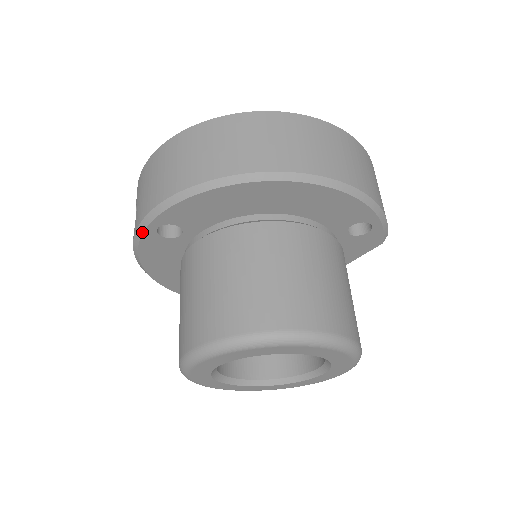
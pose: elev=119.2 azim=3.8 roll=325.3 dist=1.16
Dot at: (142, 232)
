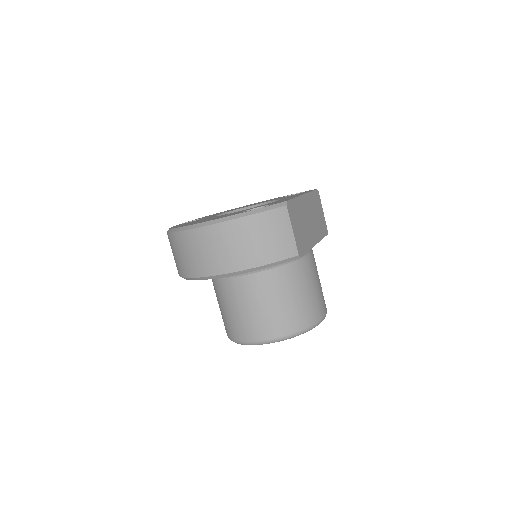
Dot at: occluded
